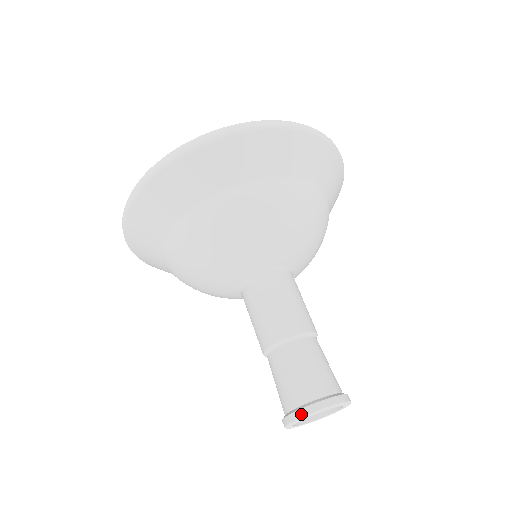
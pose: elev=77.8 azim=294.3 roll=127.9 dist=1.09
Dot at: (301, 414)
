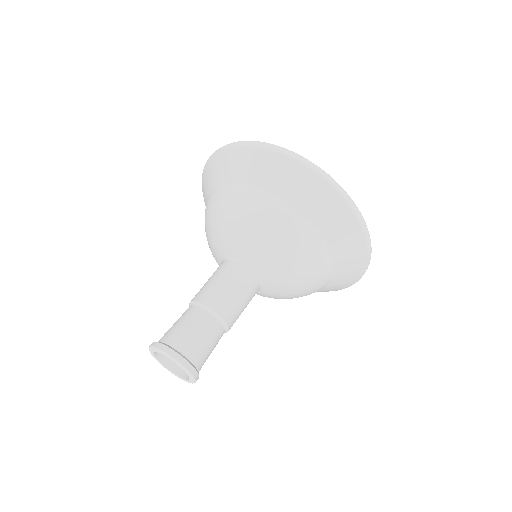
Dot at: (167, 350)
